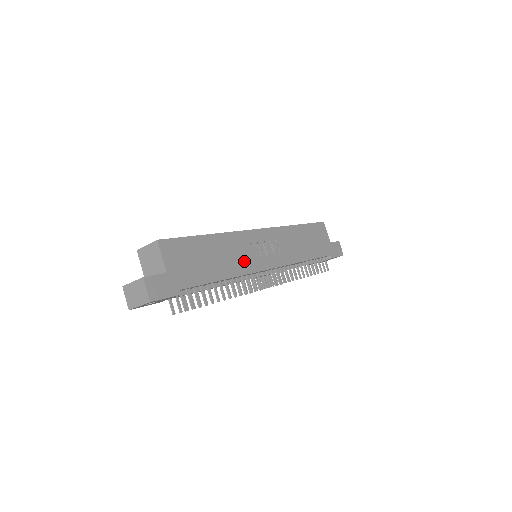
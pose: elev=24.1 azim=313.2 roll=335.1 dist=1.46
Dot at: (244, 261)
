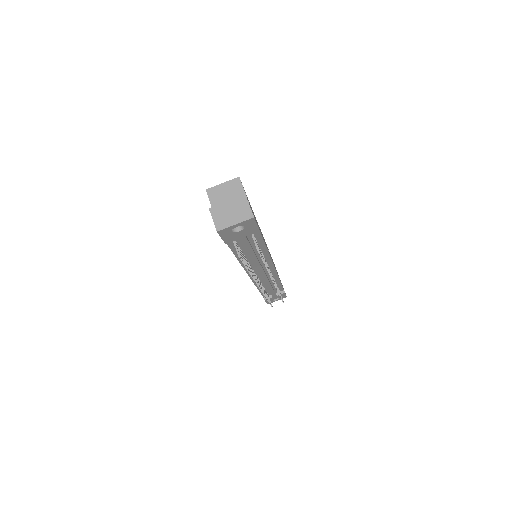
Dot at: occluded
